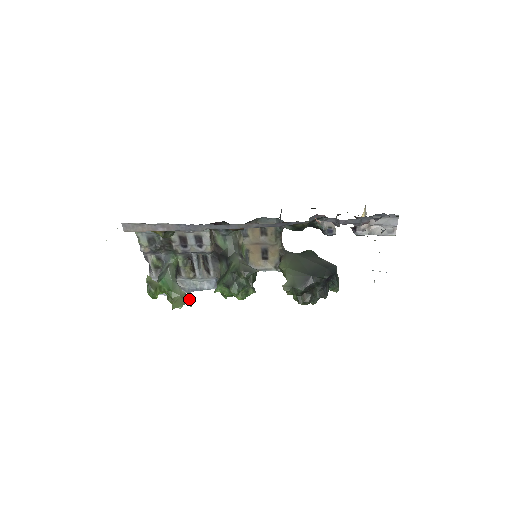
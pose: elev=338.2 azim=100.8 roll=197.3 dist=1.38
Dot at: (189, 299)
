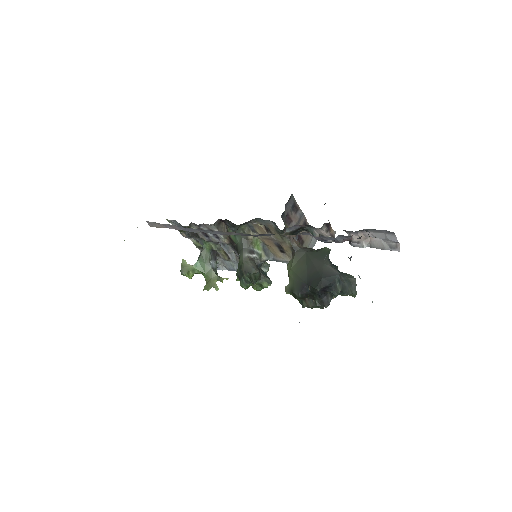
Dot at: occluded
